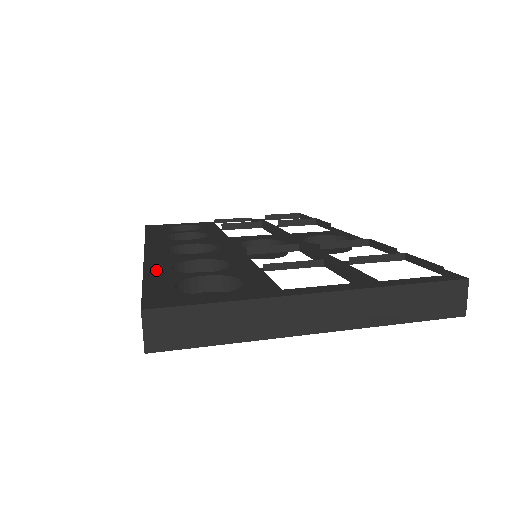
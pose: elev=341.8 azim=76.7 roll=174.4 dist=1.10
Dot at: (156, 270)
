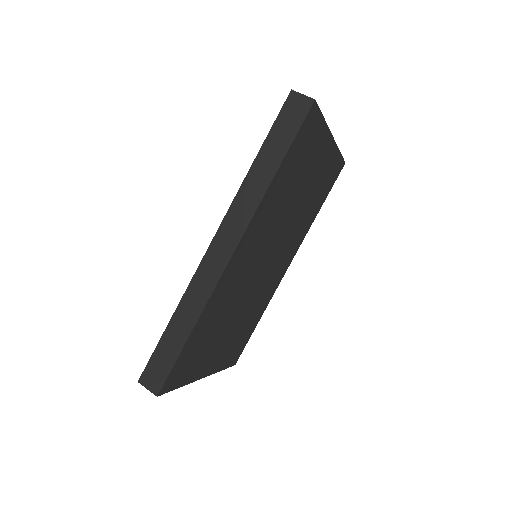
Dot at: occluded
